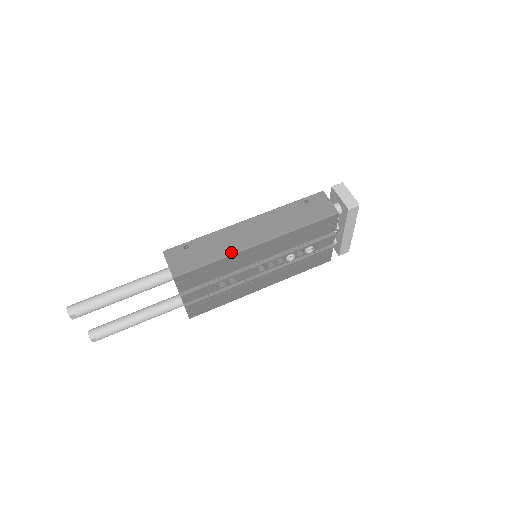
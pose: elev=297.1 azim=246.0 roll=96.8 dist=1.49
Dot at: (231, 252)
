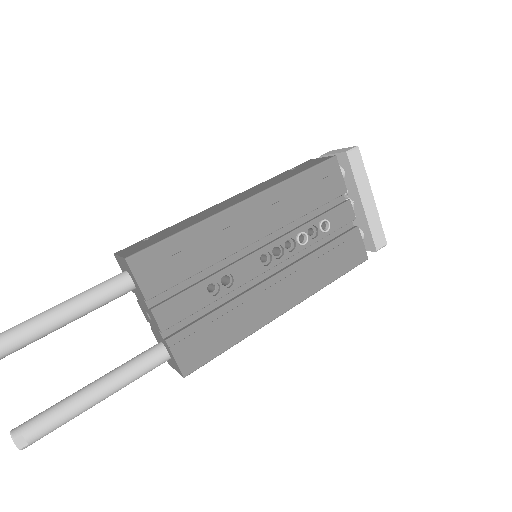
Dot at: (206, 217)
